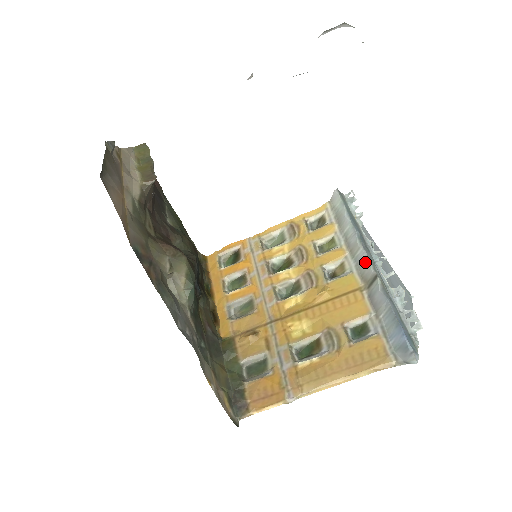
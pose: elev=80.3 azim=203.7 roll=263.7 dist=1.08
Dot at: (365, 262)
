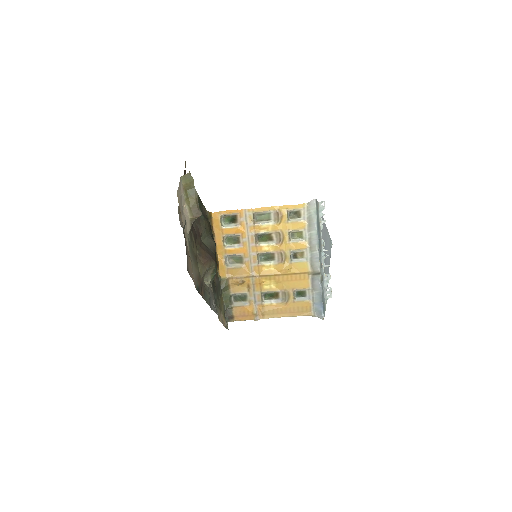
Dot at: (316, 261)
